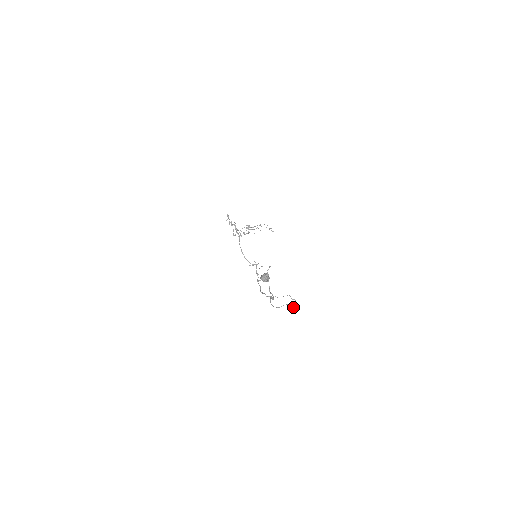
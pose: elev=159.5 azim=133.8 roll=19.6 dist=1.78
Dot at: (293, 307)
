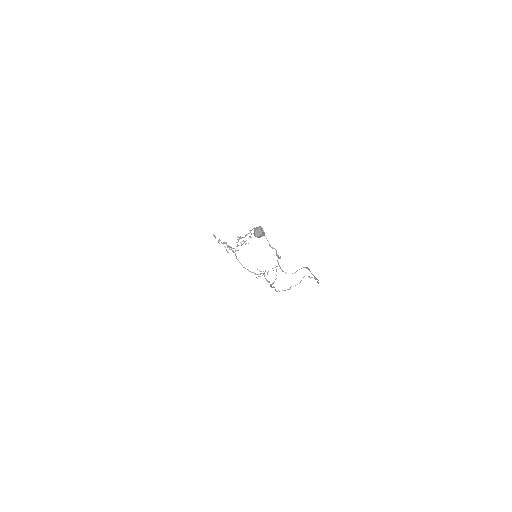
Dot at: occluded
